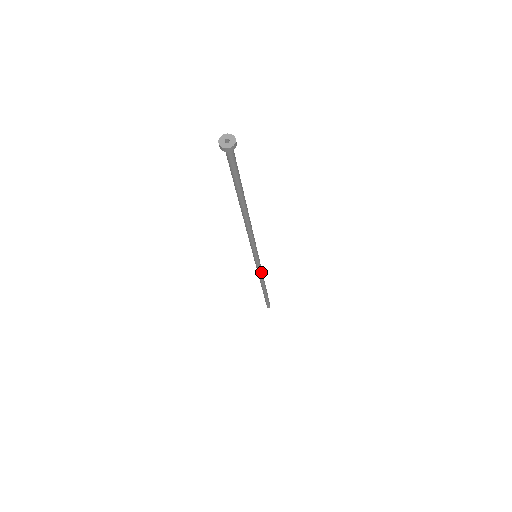
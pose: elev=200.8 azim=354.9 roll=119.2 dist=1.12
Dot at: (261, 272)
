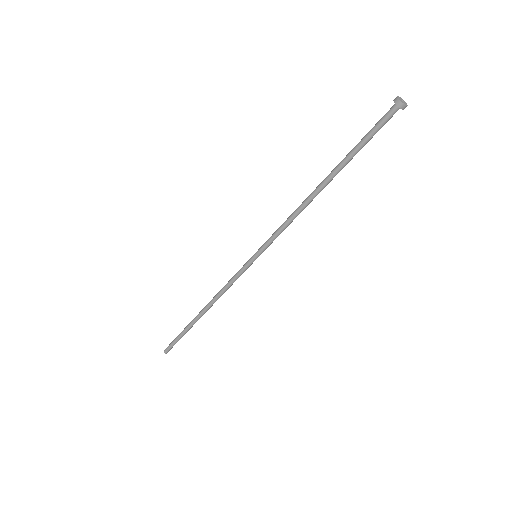
Dot at: occluded
